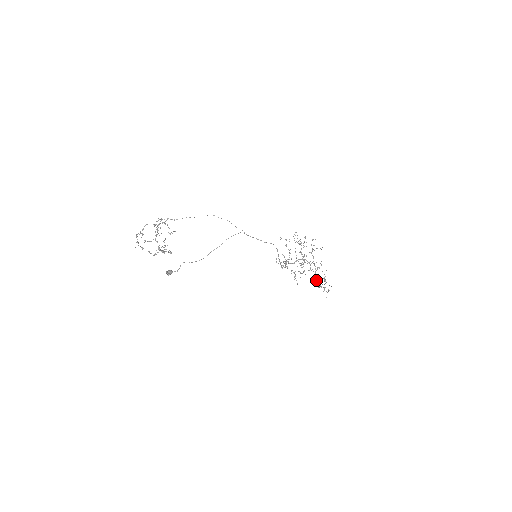
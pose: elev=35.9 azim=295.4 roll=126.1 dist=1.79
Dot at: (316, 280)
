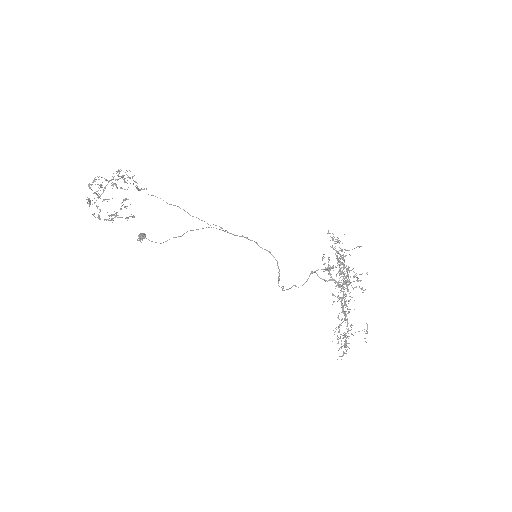
Dot at: (338, 327)
